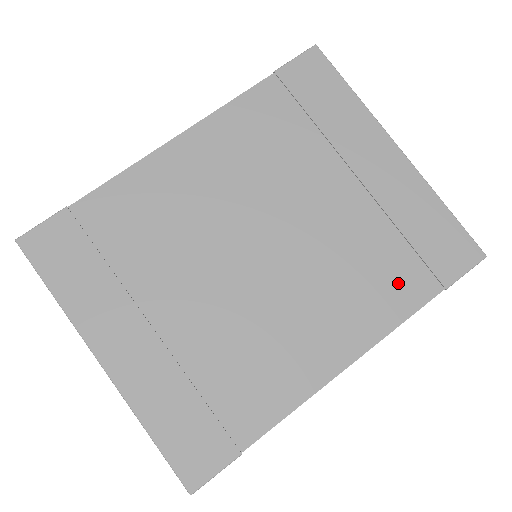
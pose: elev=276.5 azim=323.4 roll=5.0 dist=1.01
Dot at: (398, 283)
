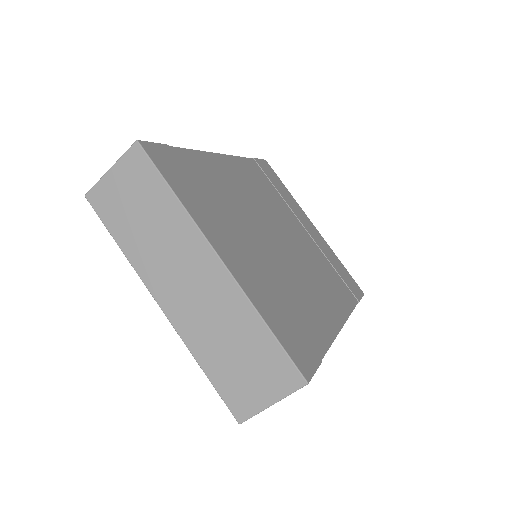
Dot at: (342, 290)
